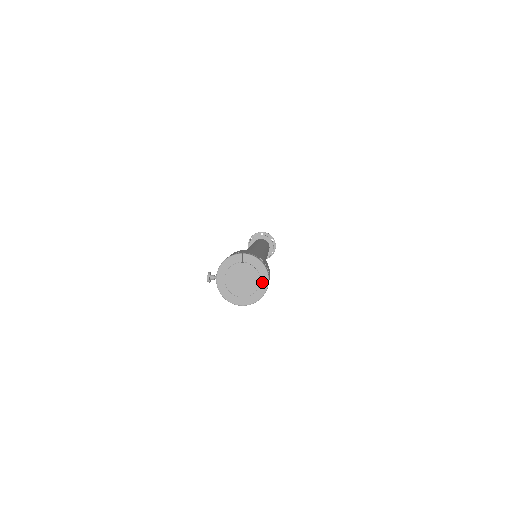
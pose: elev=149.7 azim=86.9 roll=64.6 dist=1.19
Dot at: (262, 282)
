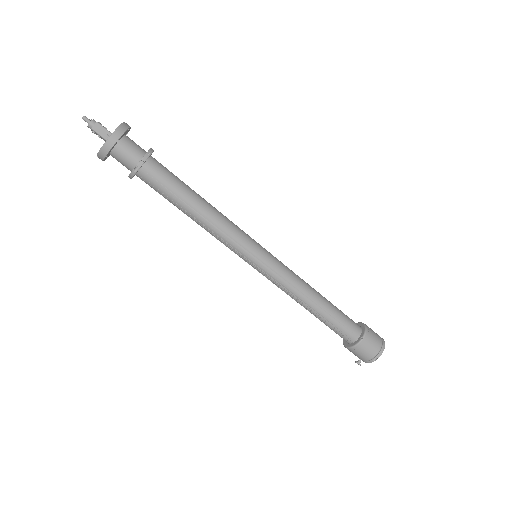
Dot at: occluded
